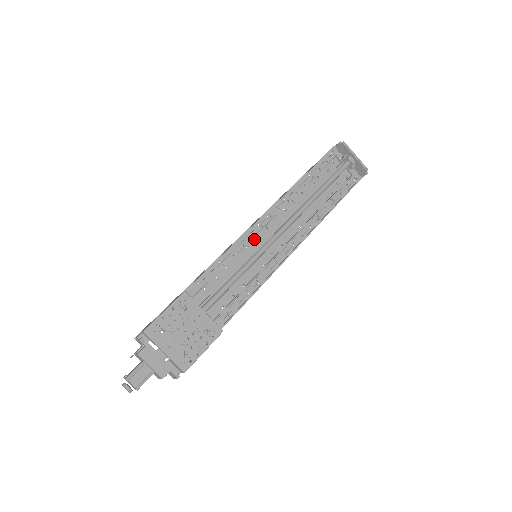
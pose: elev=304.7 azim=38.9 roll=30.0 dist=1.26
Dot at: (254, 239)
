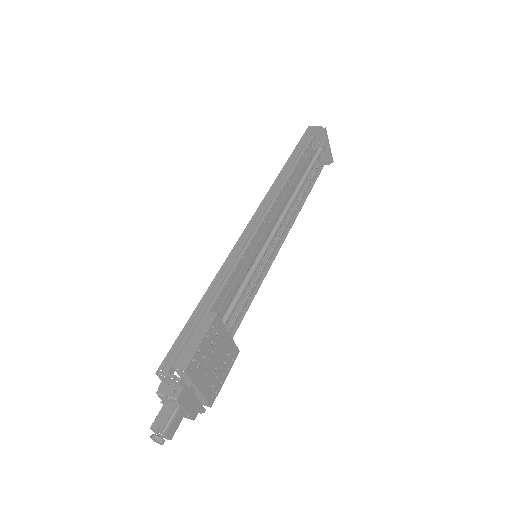
Dot at: occluded
